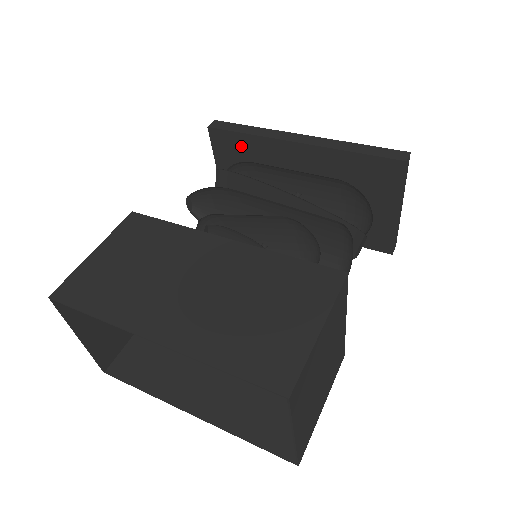
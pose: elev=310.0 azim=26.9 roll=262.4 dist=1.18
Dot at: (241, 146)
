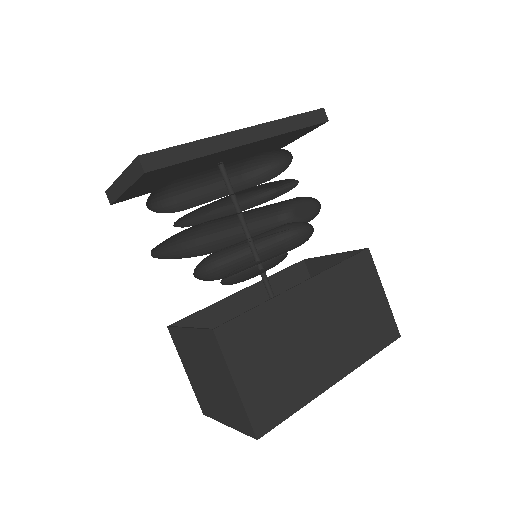
Dot at: (179, 167)
